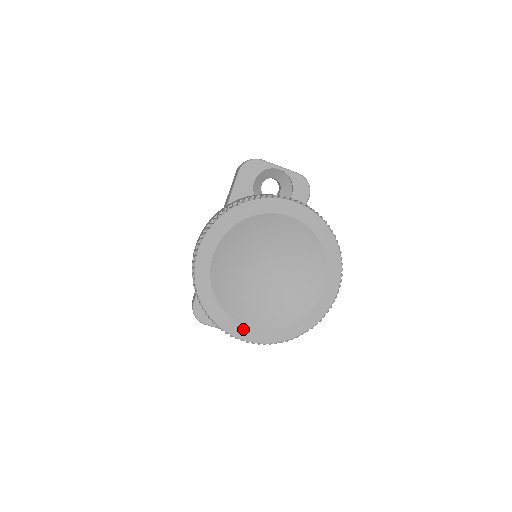
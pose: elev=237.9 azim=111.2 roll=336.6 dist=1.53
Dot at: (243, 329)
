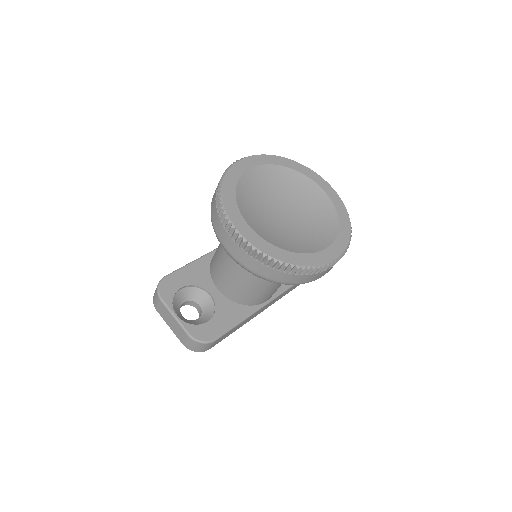
Dot at: (243, 223)
